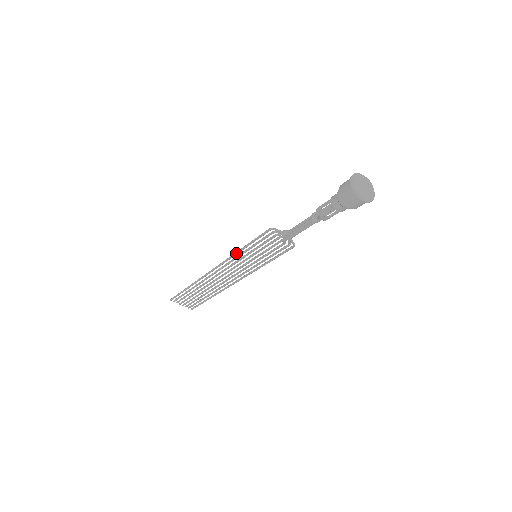
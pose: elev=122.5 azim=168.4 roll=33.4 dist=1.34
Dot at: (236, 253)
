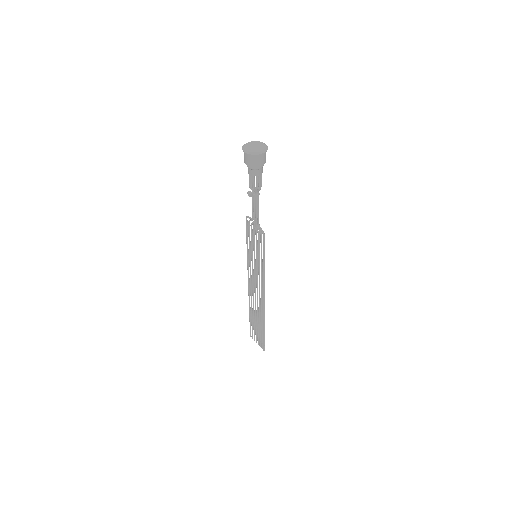
Dot at: (247, 255)
